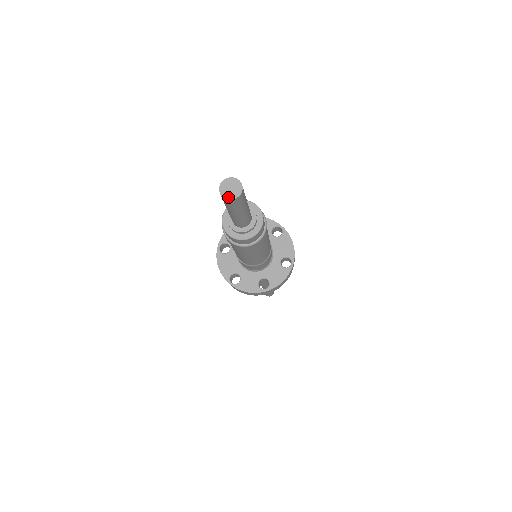
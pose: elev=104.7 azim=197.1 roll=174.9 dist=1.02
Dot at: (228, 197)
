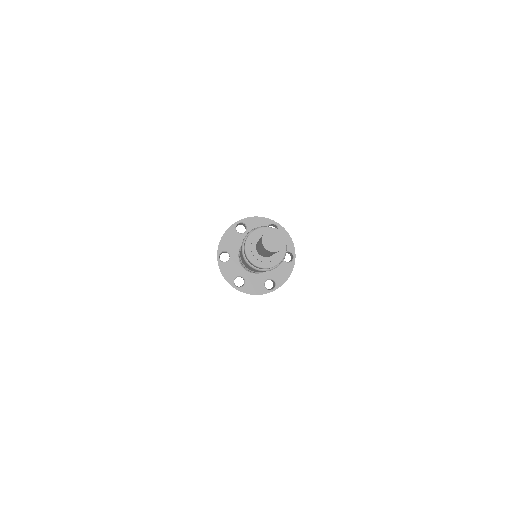
Dot at: (265, 244)
